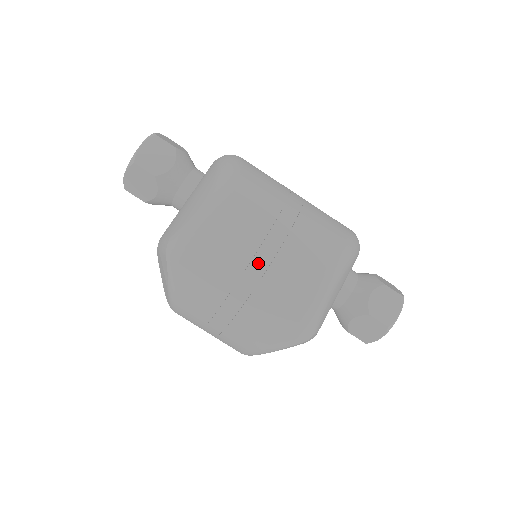
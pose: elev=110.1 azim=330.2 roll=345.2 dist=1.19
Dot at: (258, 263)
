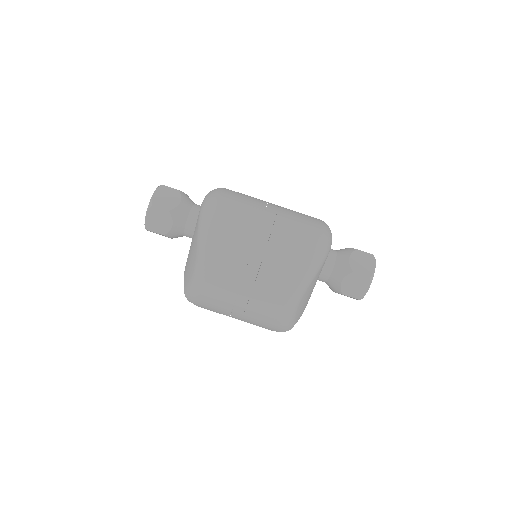
Dot at: (239, 304)
